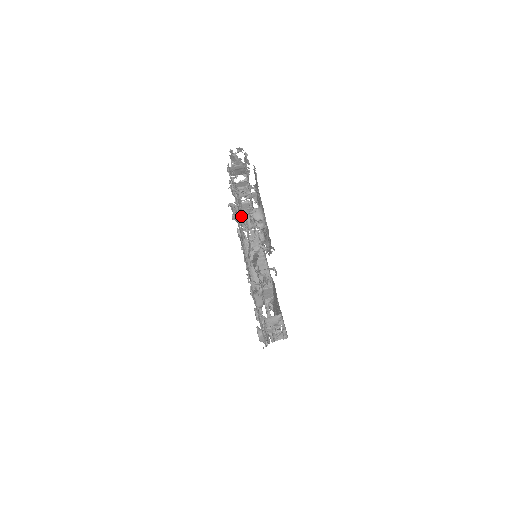
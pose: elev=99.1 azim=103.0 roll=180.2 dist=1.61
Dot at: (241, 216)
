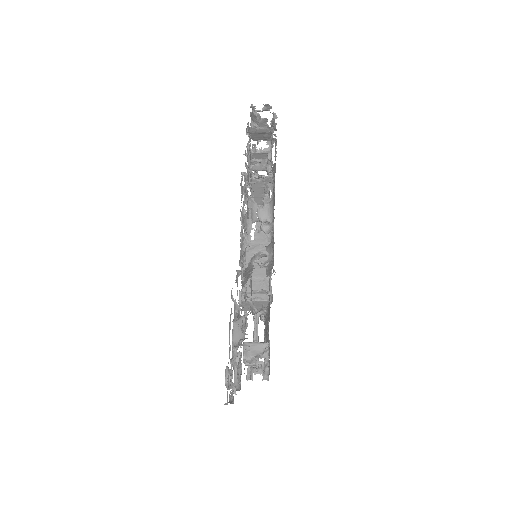
Dot at: occluded
